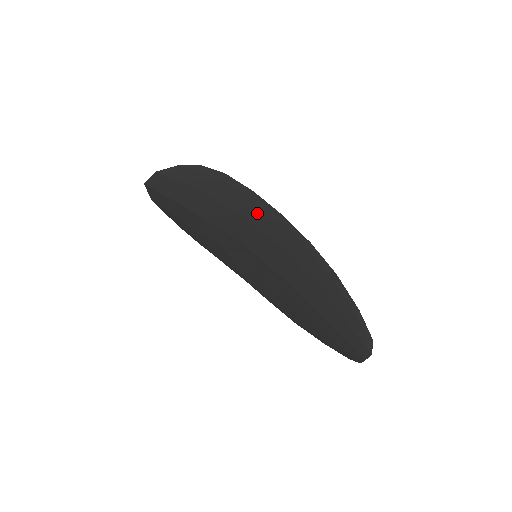
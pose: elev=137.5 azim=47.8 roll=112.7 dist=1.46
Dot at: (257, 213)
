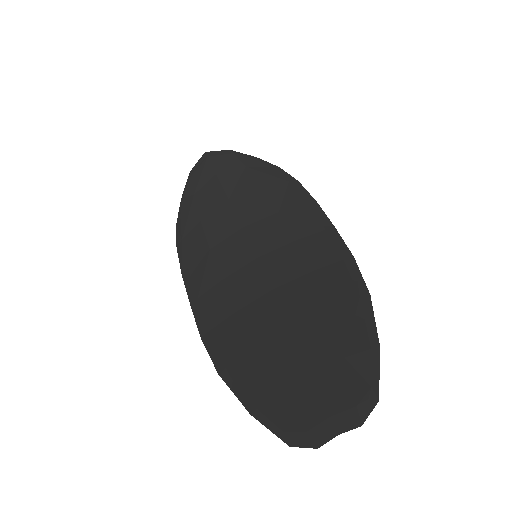
Dot at: (303, 217)
